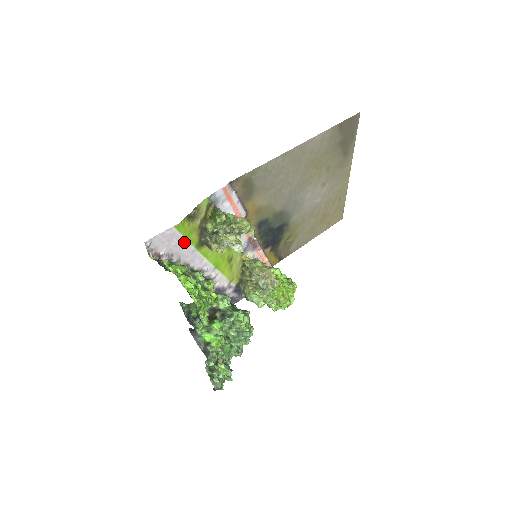
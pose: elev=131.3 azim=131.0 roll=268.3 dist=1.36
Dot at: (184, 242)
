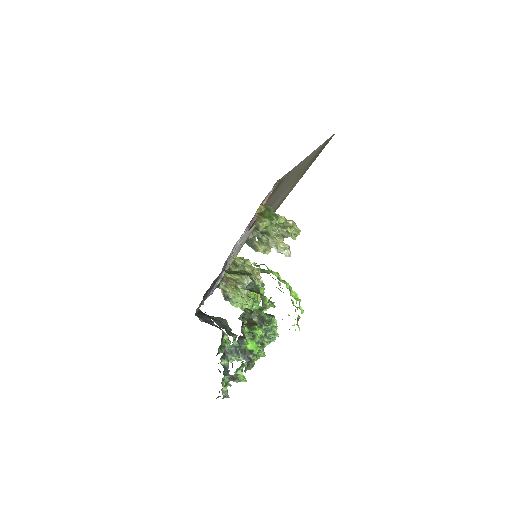
Dot at: (244, 240)
